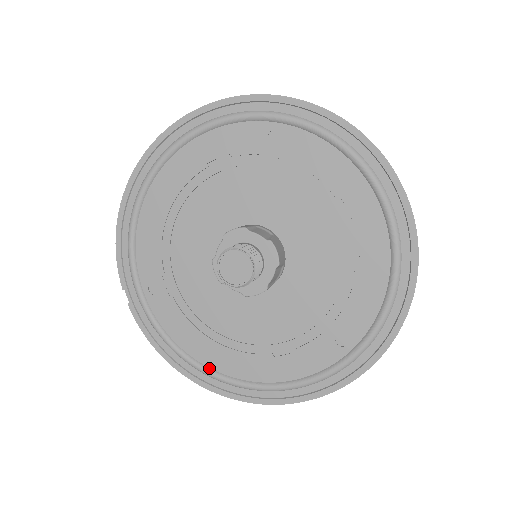
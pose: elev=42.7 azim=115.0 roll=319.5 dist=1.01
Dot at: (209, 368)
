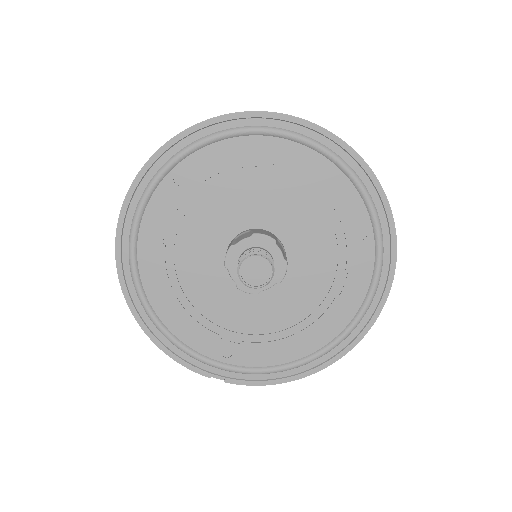
Dot at: (316, 352)
